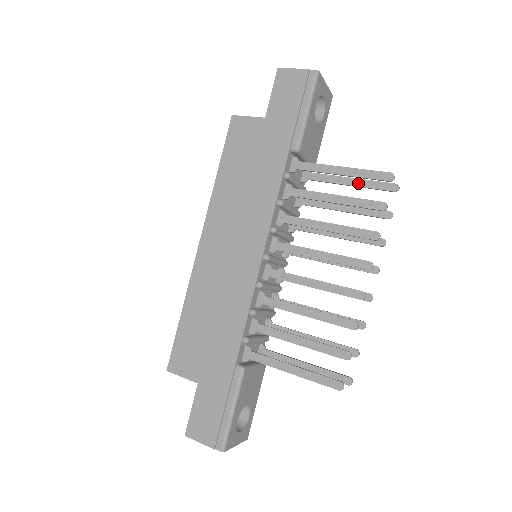
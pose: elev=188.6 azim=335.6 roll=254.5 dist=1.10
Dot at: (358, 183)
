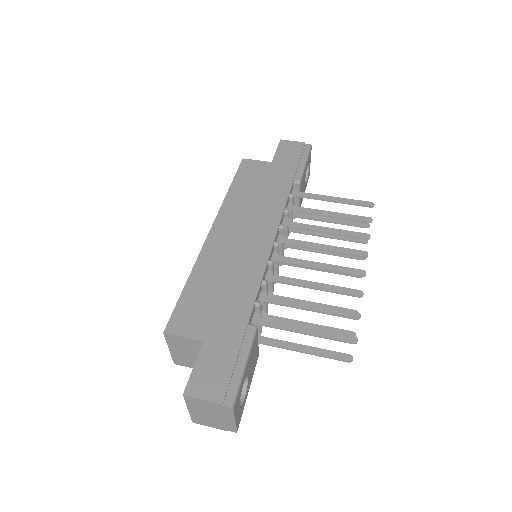
Dot at: (338, 221)
